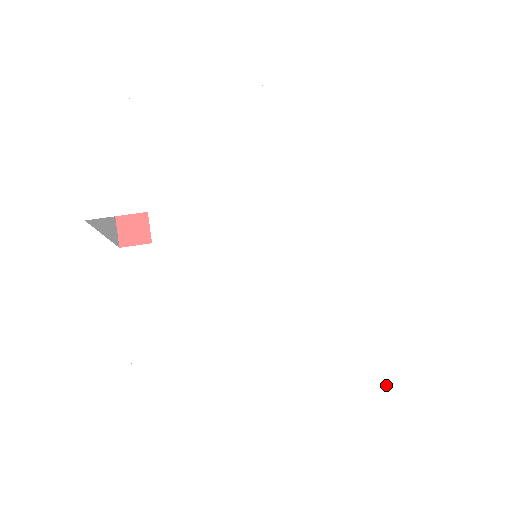
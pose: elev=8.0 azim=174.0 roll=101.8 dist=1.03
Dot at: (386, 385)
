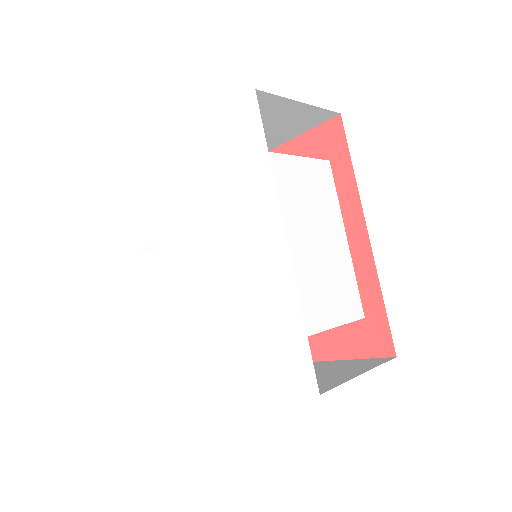
Dot at: (283, 382)
